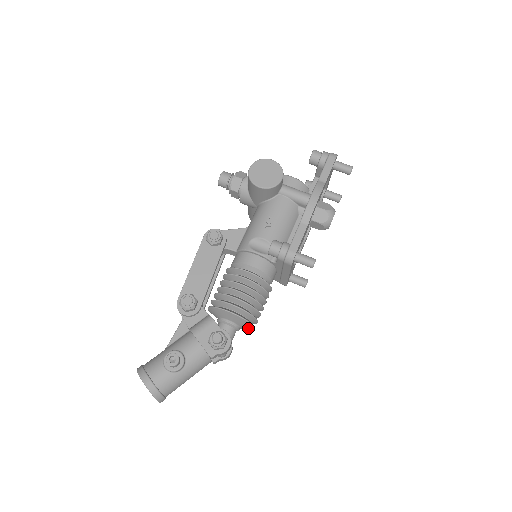
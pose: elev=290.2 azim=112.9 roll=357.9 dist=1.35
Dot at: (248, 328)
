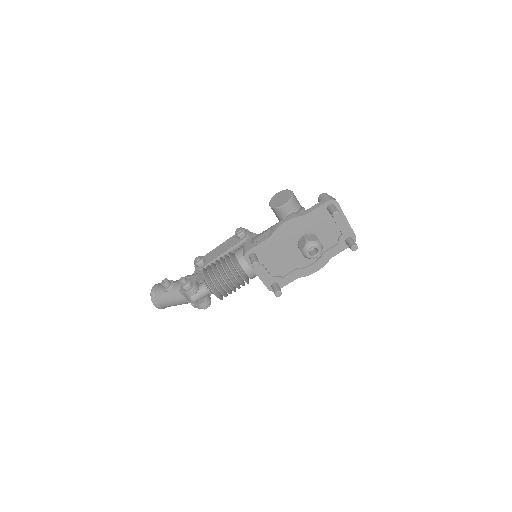
Dot at: occluded
